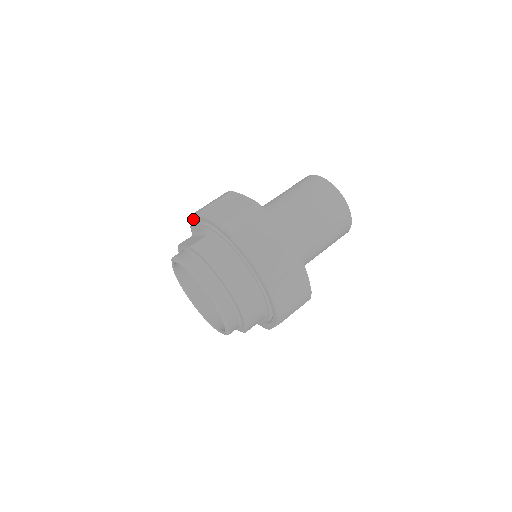
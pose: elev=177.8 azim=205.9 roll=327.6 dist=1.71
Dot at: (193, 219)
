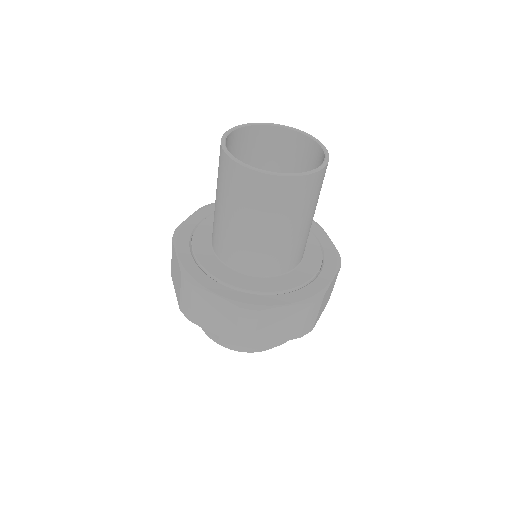
Dot at: occluded
